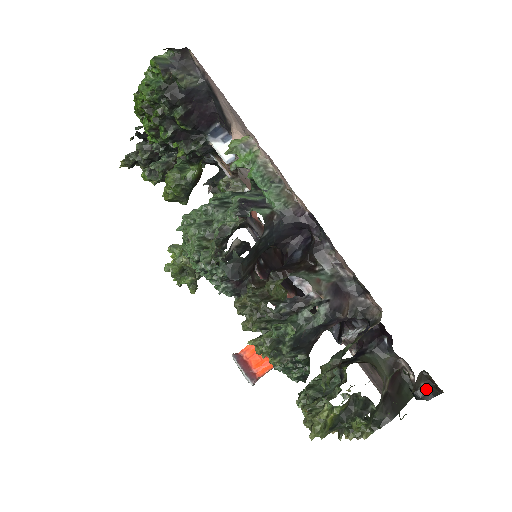
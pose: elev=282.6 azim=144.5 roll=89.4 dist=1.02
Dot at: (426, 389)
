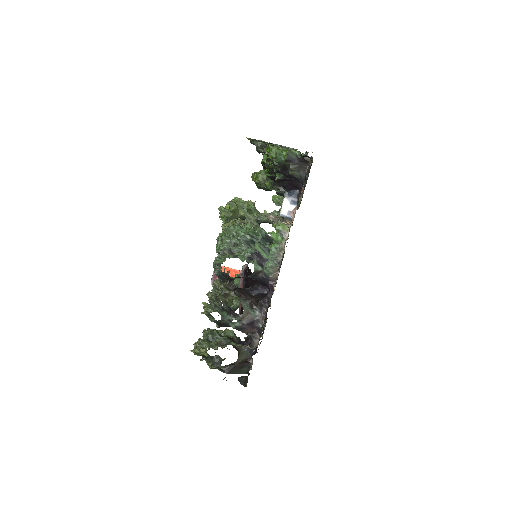
Dot at: (244, 381)
